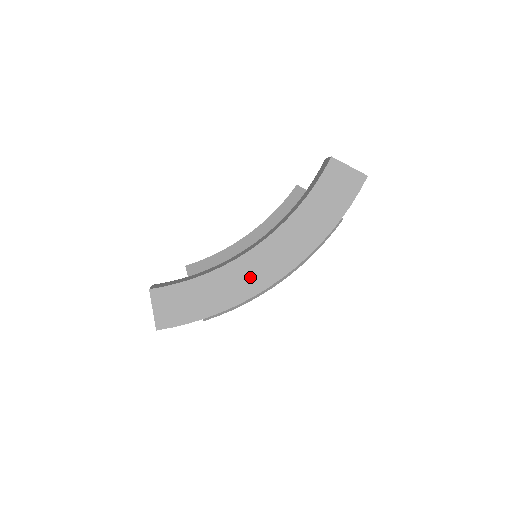
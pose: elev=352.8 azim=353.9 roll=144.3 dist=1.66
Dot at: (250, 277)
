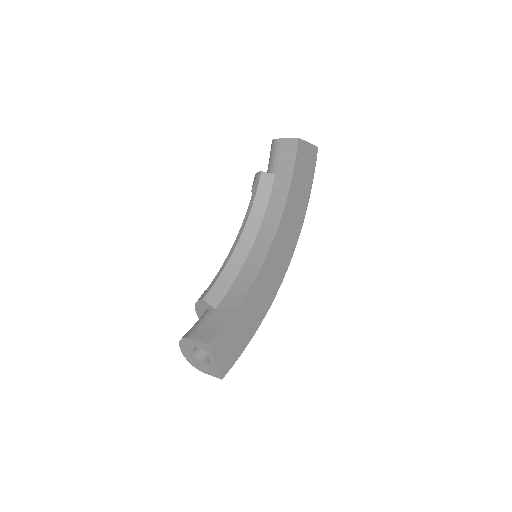
Dot at: (271, 279)
